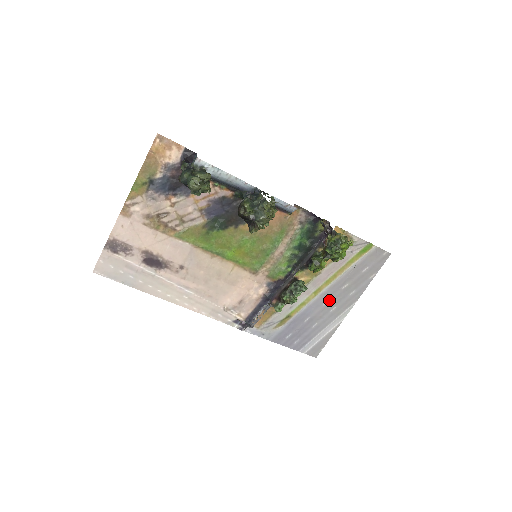
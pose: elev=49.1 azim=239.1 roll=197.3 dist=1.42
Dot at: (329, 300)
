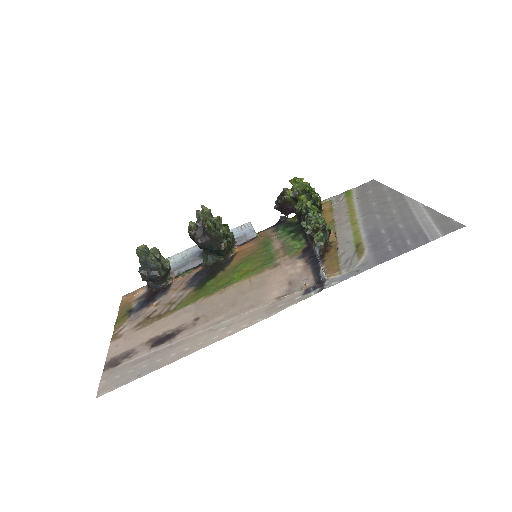
Dot at: (377, 215)
